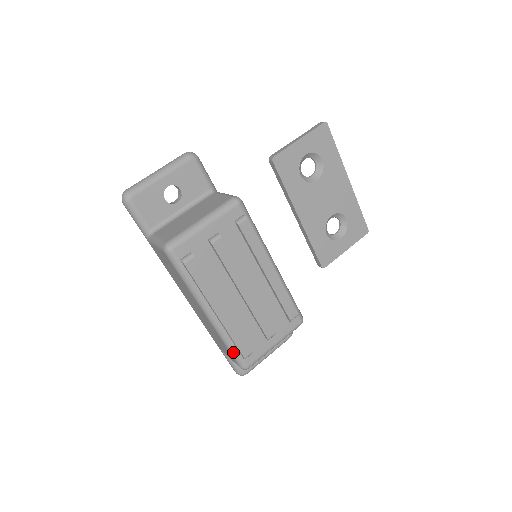
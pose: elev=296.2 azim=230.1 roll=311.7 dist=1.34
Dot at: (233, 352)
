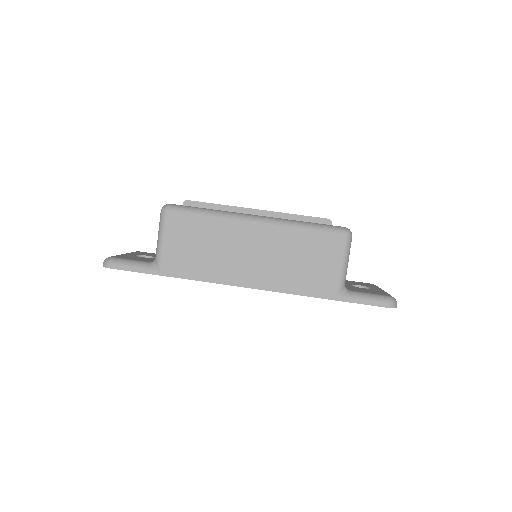
Dot at: (317, 226)
